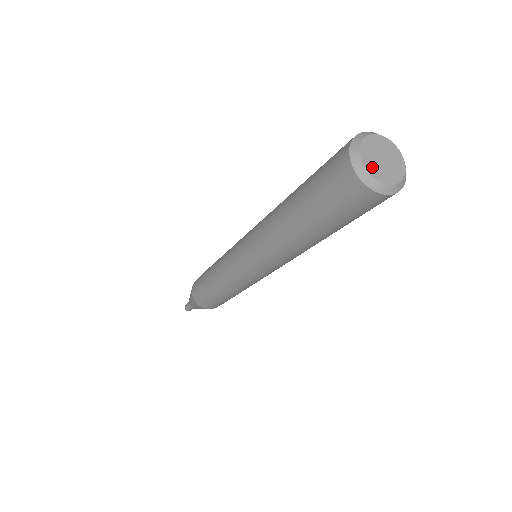
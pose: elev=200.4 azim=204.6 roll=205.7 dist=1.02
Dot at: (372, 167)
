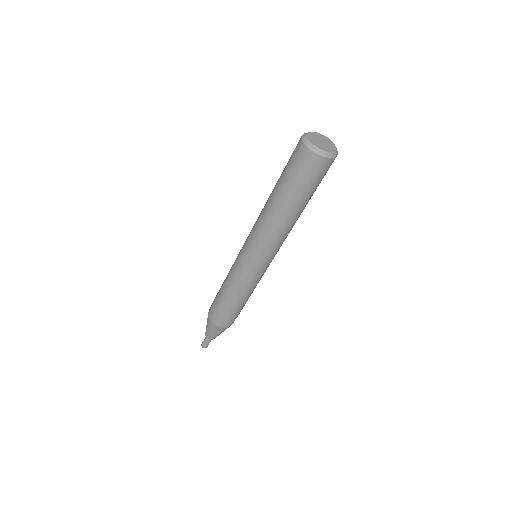
Dot at: (312, 136)
